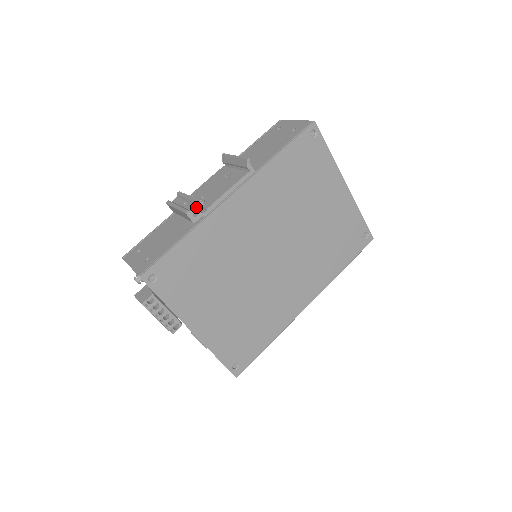
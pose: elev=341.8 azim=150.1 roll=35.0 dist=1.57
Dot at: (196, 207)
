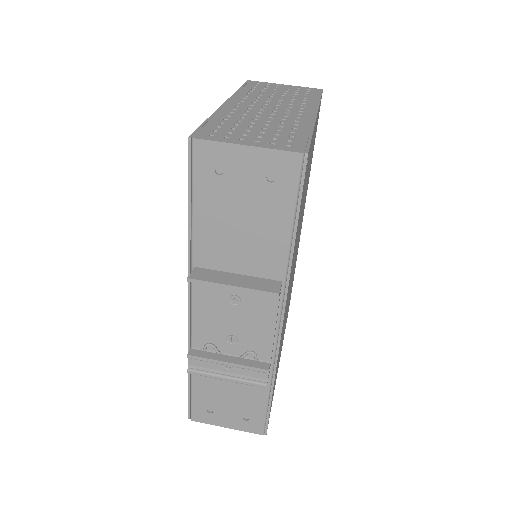
Dot at: (267, 374)
